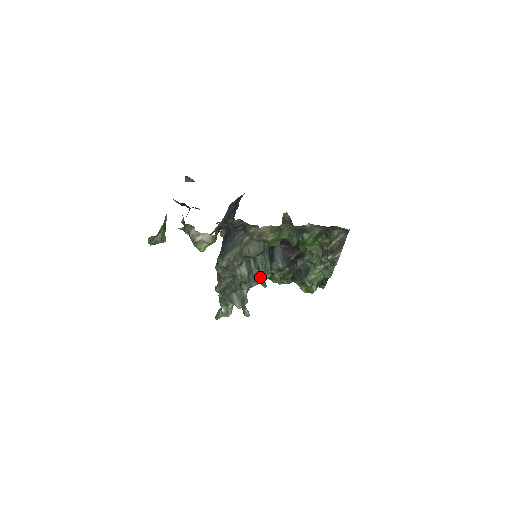
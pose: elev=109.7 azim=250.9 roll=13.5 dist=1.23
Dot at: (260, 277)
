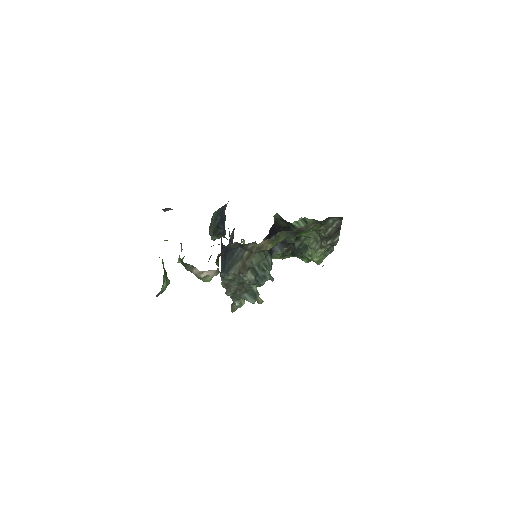
Dot at: (267, 276)
